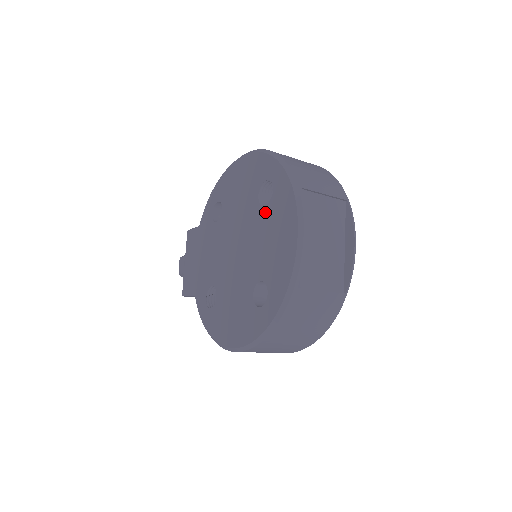
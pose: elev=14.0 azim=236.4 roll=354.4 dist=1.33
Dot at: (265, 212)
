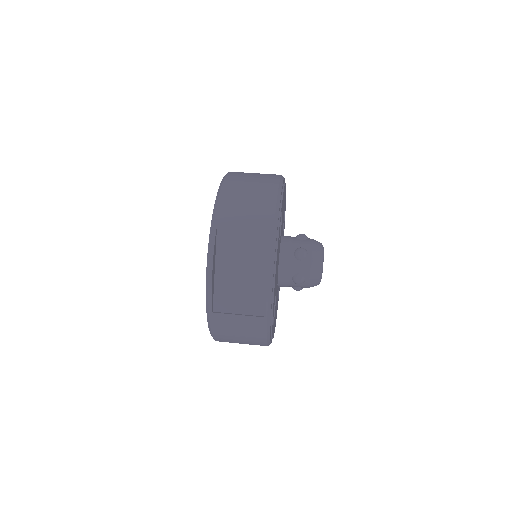
Dot at: occluded
